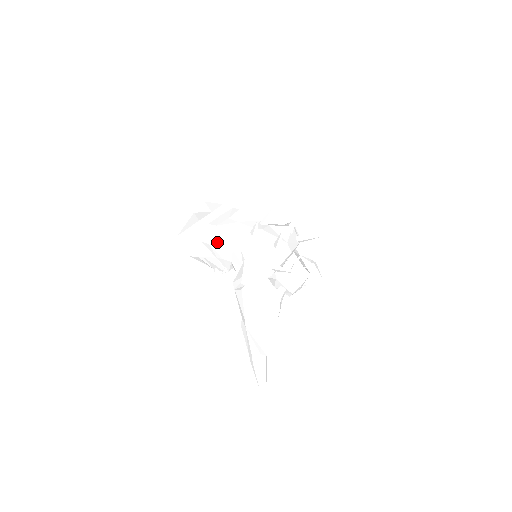
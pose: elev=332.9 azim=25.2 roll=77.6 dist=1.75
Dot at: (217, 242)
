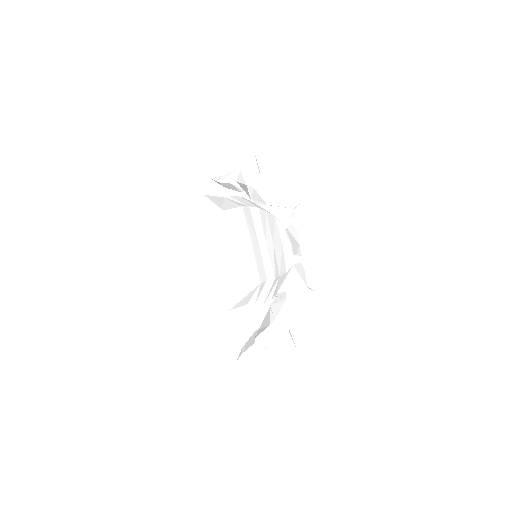
Dot at: (270, 296)
